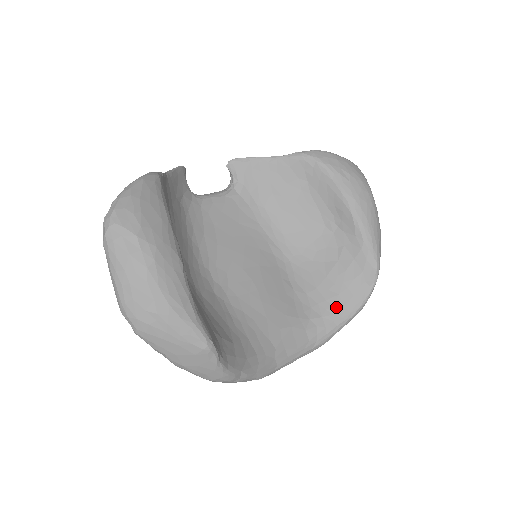
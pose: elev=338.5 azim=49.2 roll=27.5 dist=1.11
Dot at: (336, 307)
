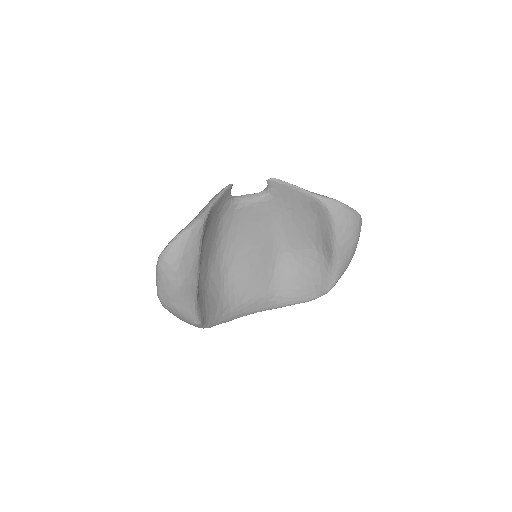
Dot at: (295, 295)
